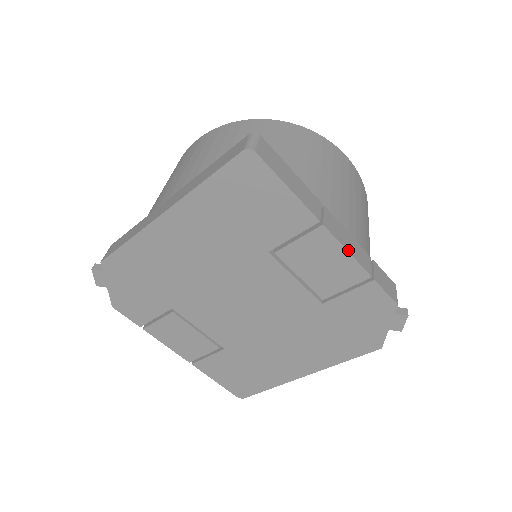
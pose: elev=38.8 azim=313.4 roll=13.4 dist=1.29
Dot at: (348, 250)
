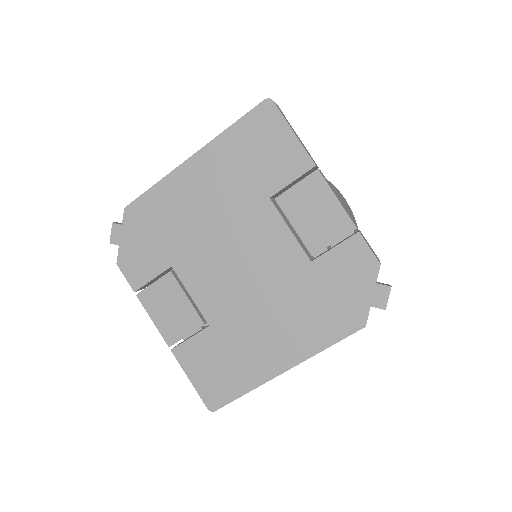
Dot at: (337, 198)
